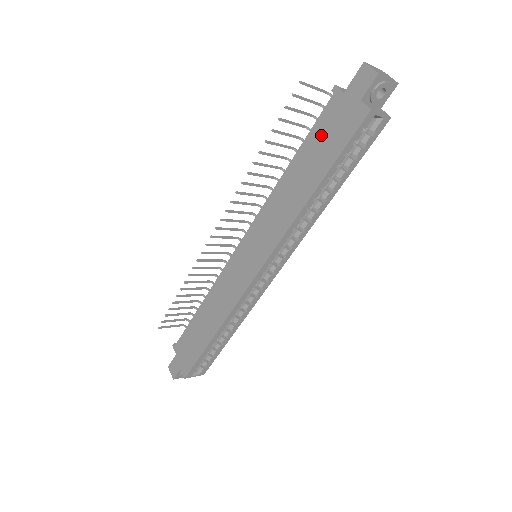
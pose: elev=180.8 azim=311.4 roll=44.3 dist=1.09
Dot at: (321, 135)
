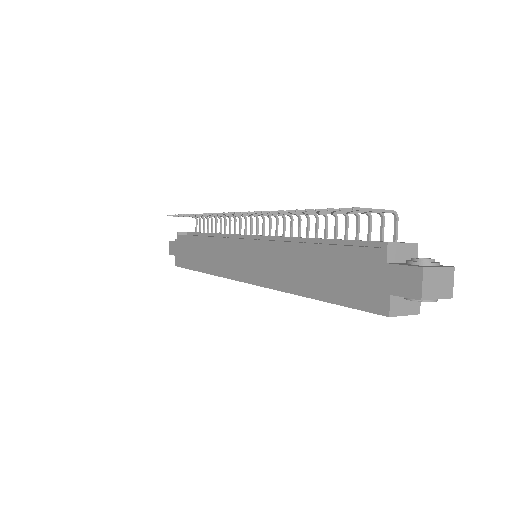
Dot at: (344, 265)
